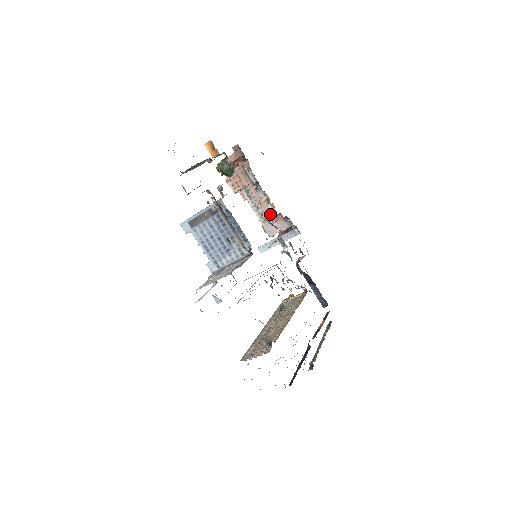
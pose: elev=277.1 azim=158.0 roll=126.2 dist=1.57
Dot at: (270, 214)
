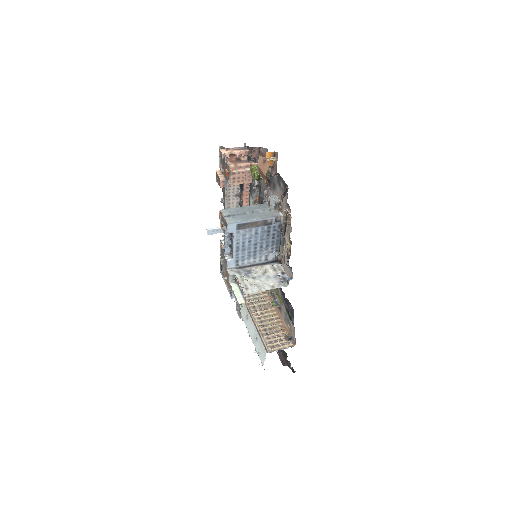
Dot at: occluded
